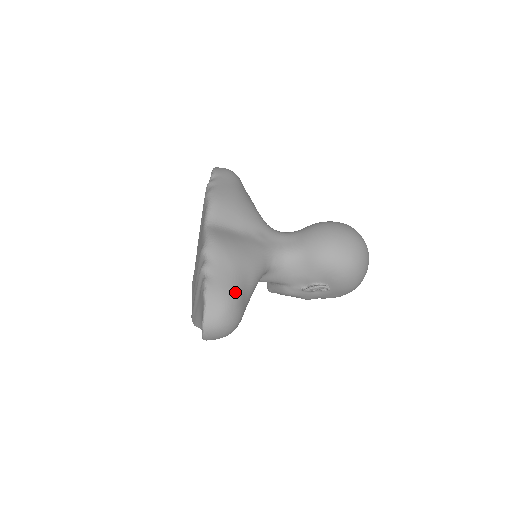
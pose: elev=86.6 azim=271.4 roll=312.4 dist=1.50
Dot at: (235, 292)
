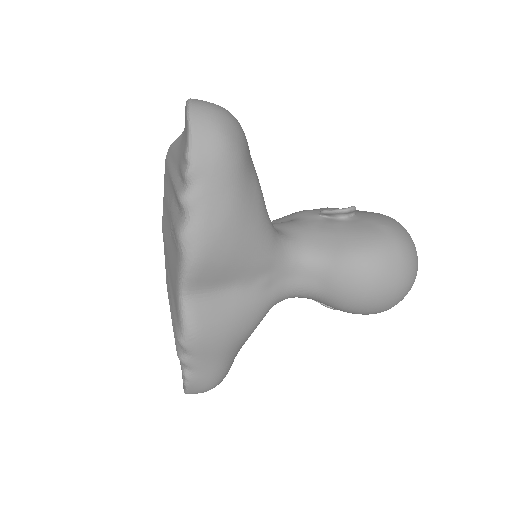
Dot at: (223, 374)
